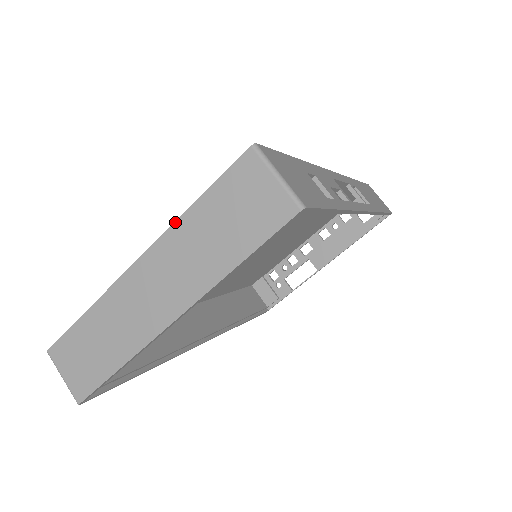
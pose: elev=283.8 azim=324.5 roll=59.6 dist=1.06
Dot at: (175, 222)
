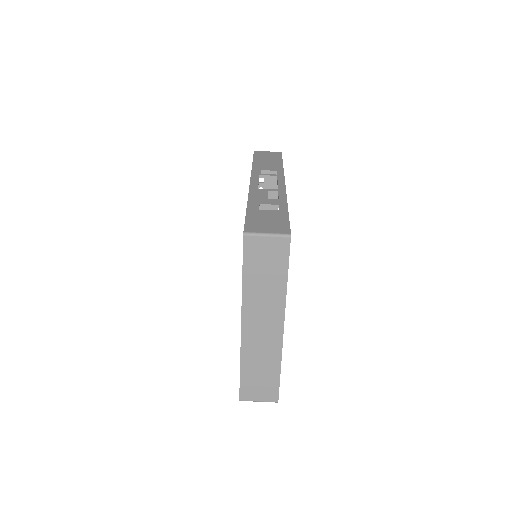
Dot at: (242, 294)
